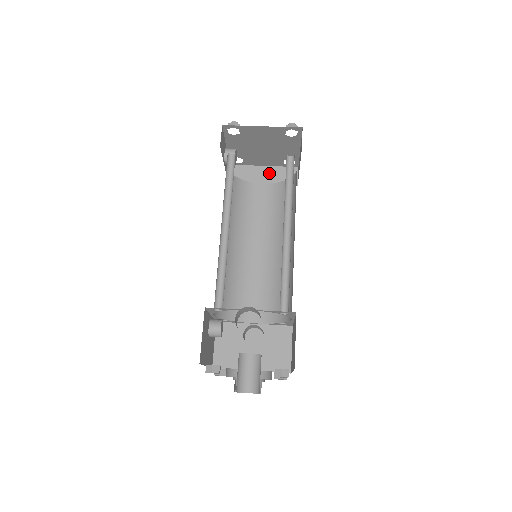
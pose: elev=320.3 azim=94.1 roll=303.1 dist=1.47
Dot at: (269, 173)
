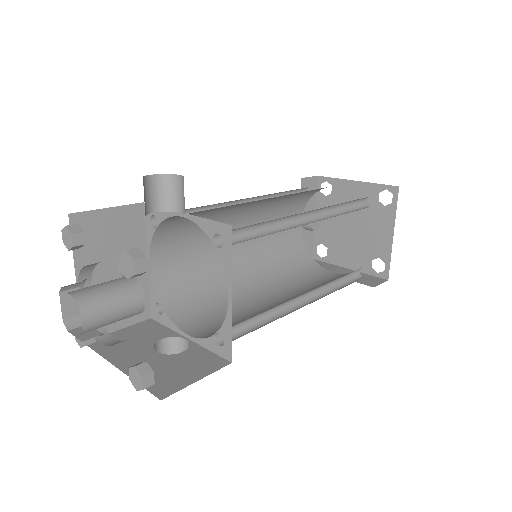
Dot at: occluded
